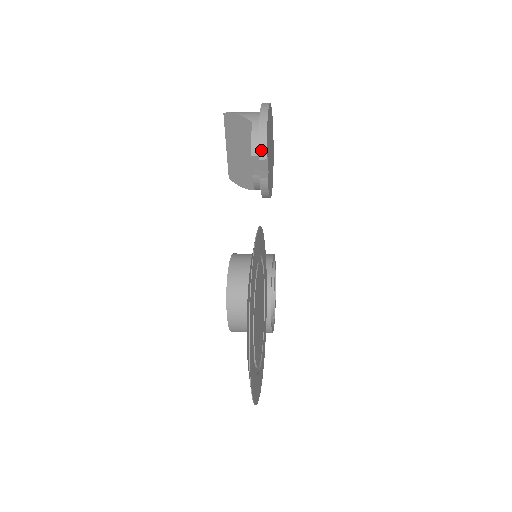
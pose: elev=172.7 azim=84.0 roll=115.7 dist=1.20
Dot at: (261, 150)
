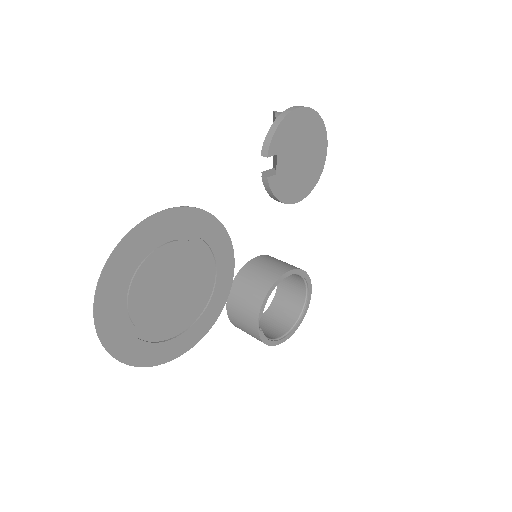
Dot at: (265, 147)
